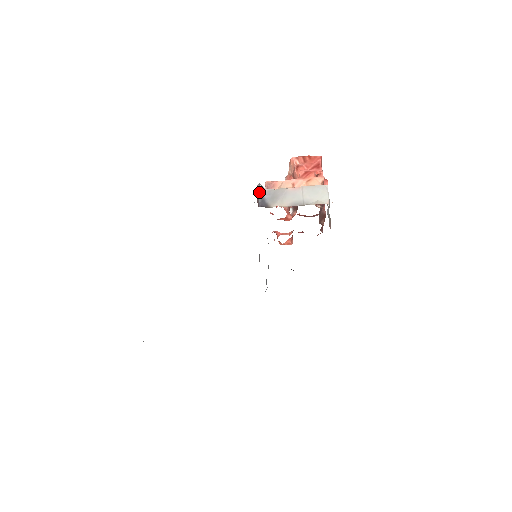
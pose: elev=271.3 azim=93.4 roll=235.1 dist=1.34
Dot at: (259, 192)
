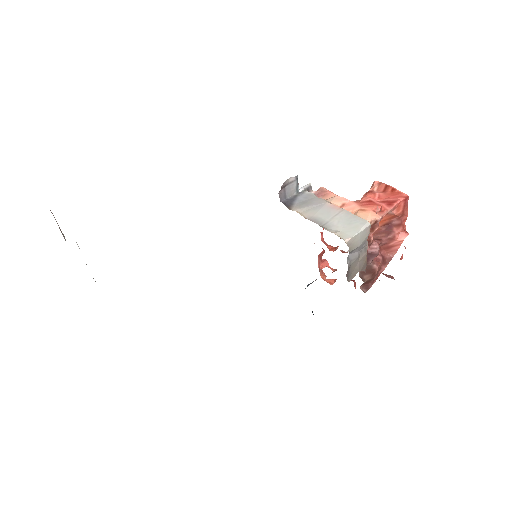
Dot at: (294, 187)
